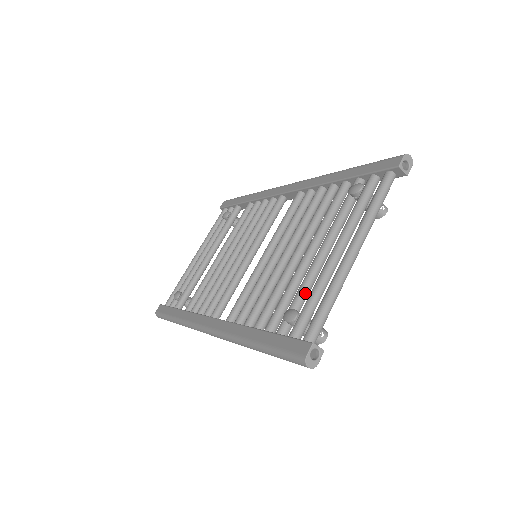
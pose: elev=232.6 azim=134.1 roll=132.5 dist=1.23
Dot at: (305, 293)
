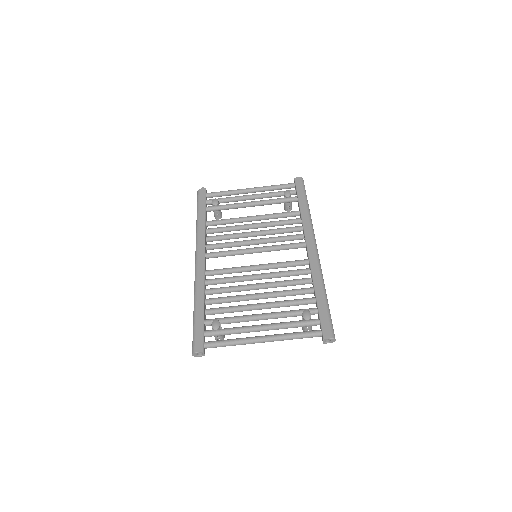
Dot at: (233, 322)
